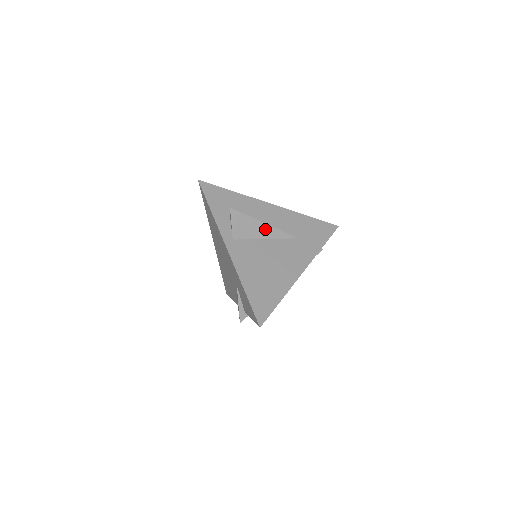
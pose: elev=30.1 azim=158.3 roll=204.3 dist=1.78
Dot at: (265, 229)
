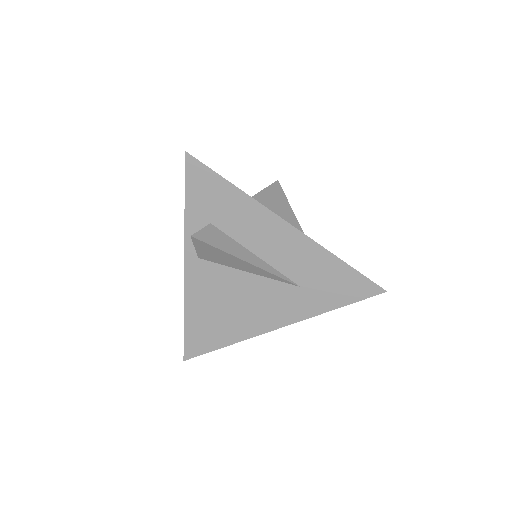
Dot at: (247, 265)
